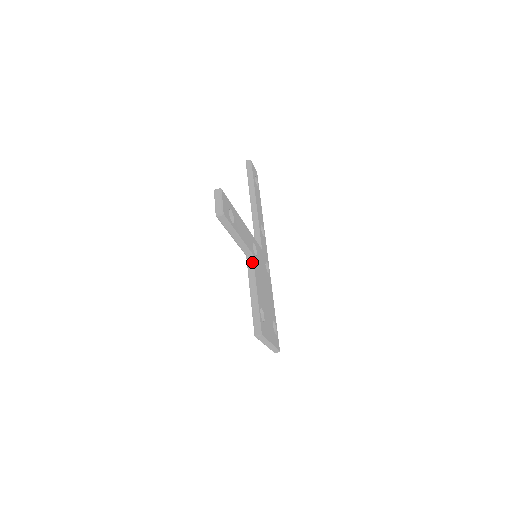
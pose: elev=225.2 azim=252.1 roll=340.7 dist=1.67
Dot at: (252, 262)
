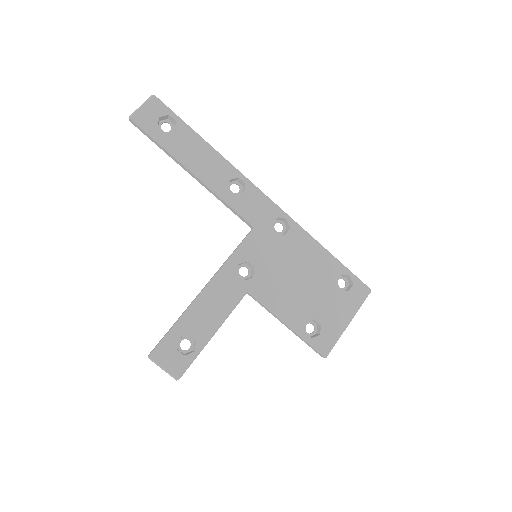
Dot at: (255, 299)
